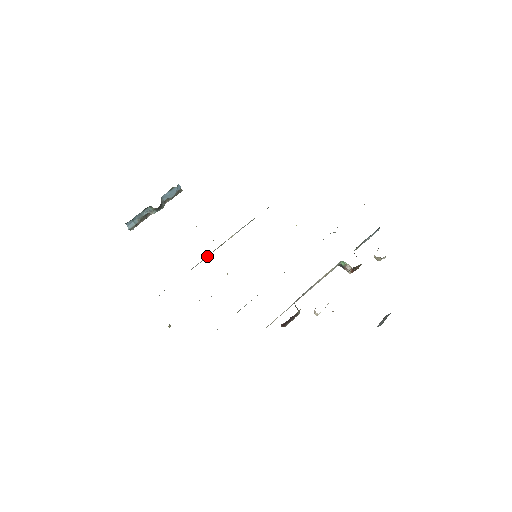
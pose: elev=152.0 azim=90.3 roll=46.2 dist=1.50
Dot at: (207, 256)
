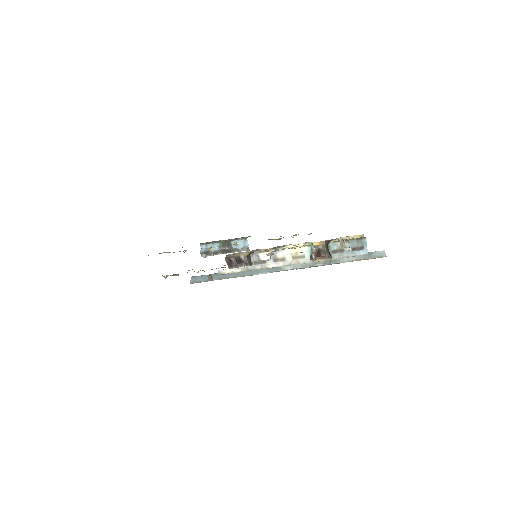
Dot at: occluded
